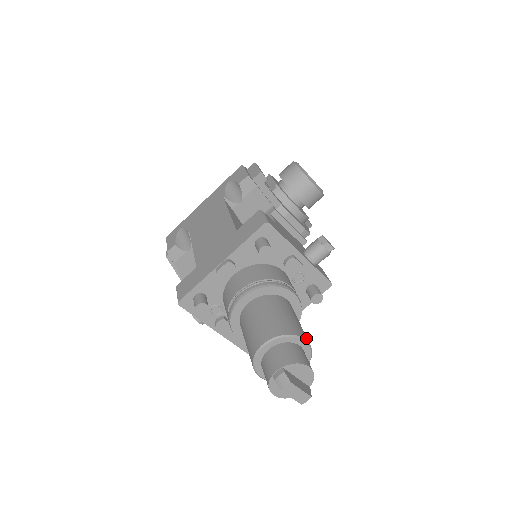
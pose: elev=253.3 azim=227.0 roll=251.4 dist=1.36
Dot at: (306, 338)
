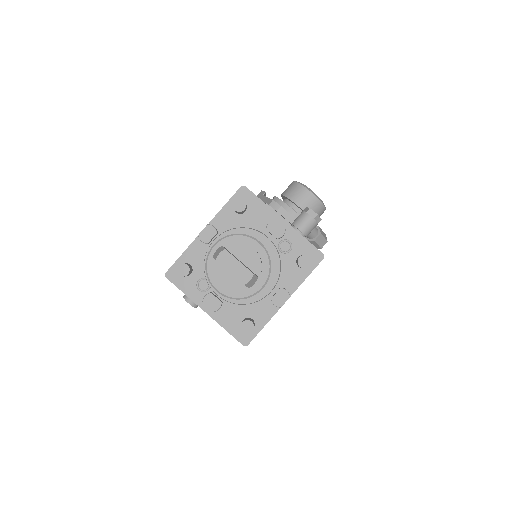
Dot at: (262, 244)
